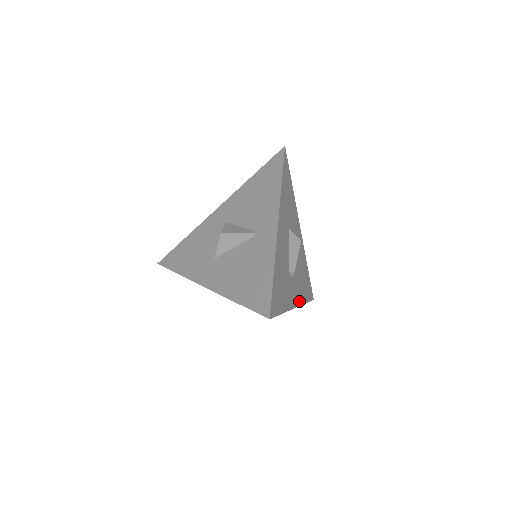
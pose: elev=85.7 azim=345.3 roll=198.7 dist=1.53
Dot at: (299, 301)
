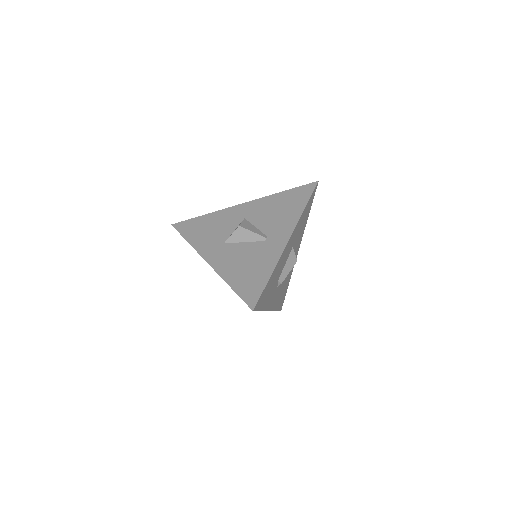
Dot at: (273, 307)
